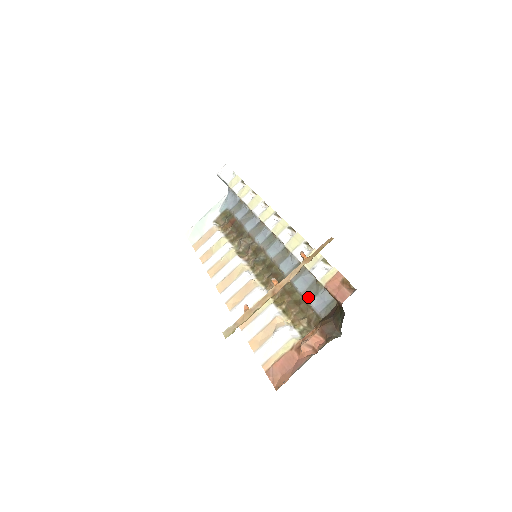
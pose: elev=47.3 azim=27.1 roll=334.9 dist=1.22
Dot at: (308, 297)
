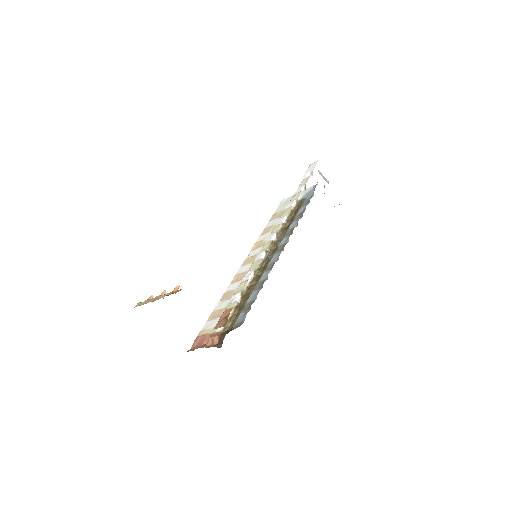
Dot at: (244, 309)
